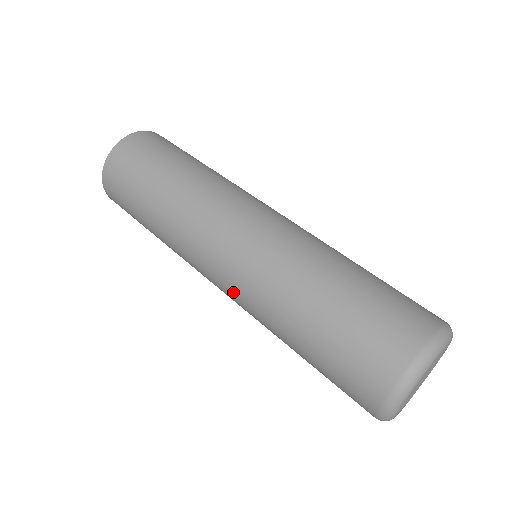
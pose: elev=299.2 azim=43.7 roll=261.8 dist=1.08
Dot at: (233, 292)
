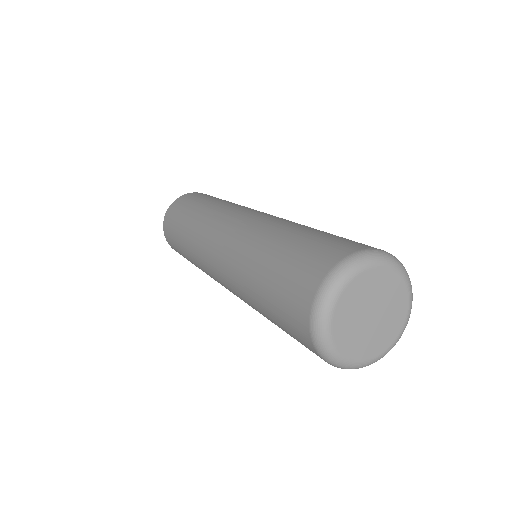
Dot at: occluded
